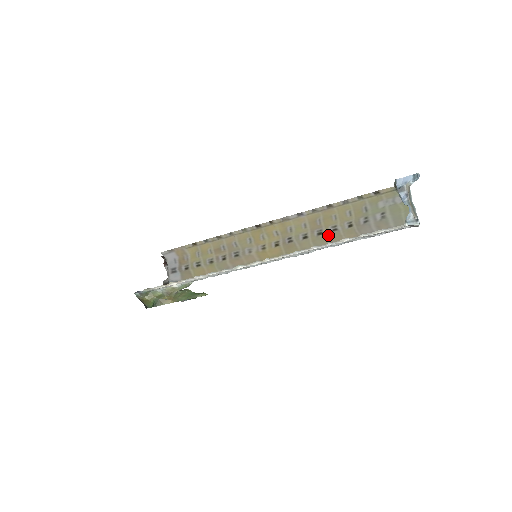
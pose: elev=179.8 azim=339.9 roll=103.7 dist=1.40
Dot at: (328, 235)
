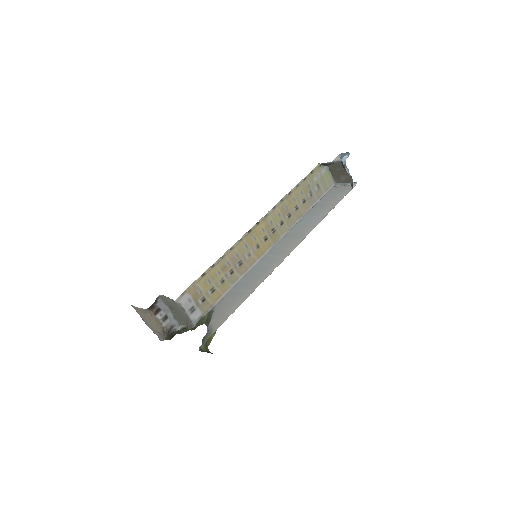
Dot at: (294, 215)
